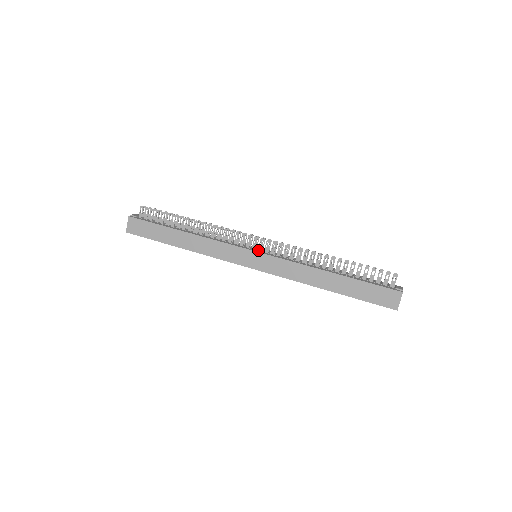
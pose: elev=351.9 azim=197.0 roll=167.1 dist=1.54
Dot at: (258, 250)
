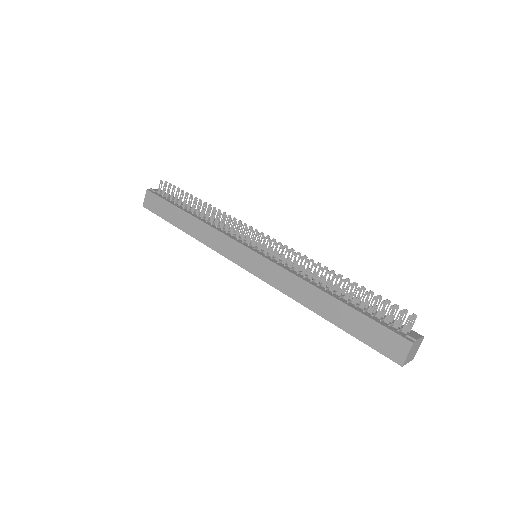
Dot at: (258, 249)
